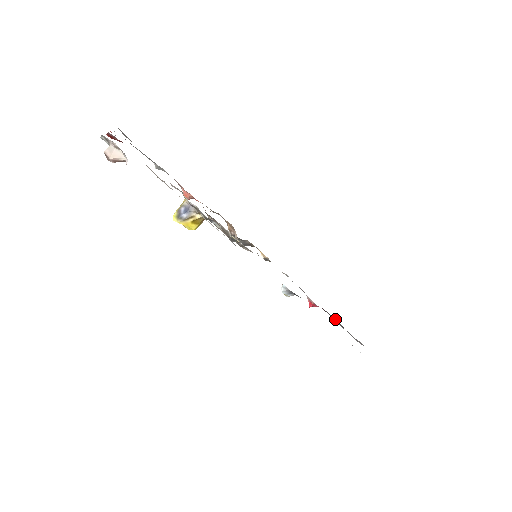
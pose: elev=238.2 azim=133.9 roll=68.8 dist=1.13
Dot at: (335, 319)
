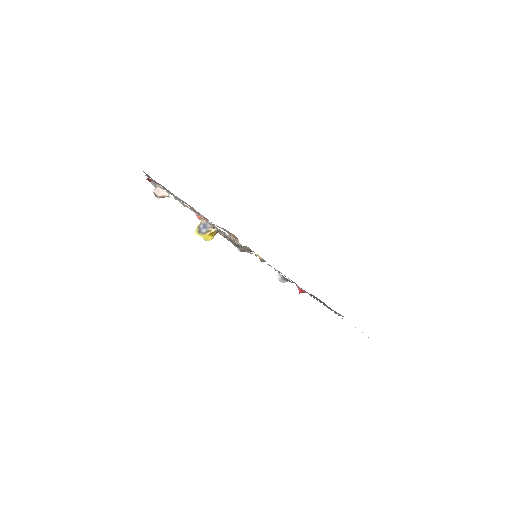
Dot at: (319, 300)
